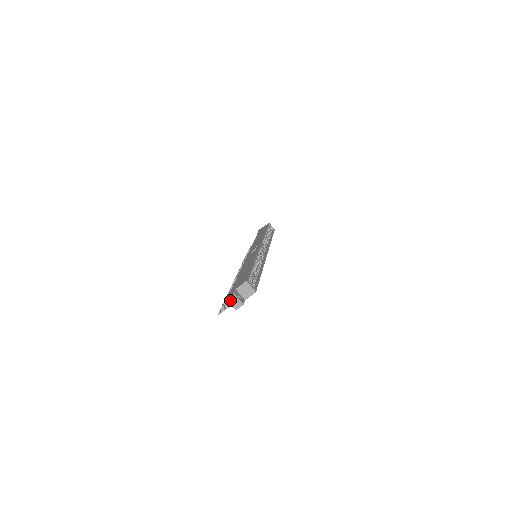
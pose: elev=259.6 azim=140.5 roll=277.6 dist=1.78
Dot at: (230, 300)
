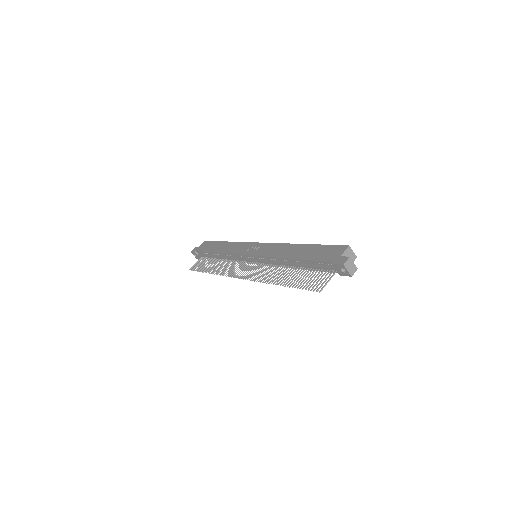
Dot at: (347, 265)
